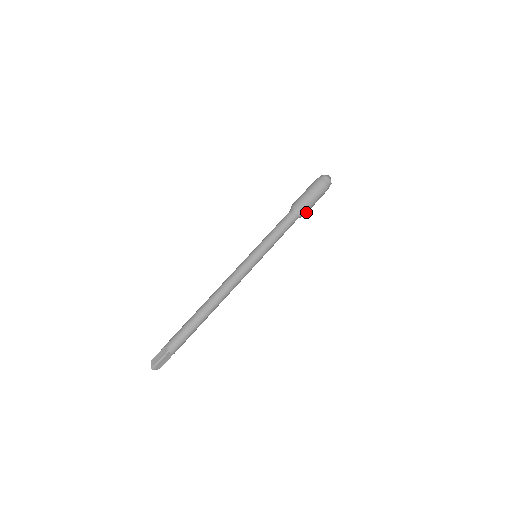
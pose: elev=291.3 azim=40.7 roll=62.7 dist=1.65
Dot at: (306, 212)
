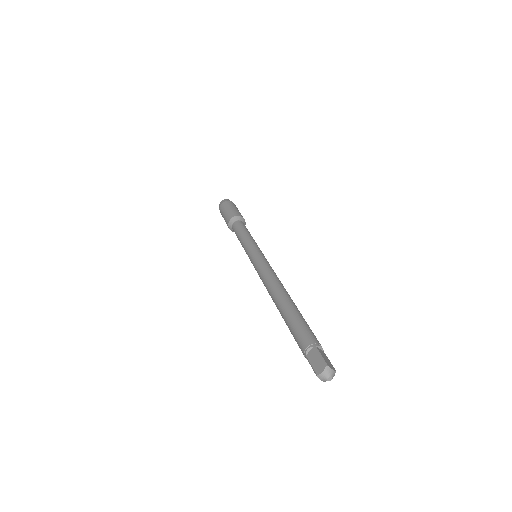
Dot at: (243, 218)
